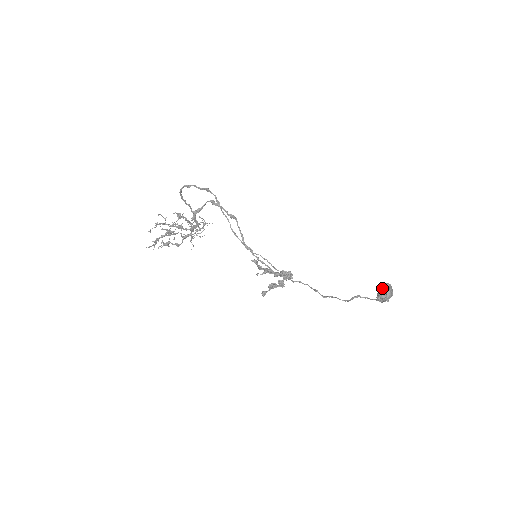
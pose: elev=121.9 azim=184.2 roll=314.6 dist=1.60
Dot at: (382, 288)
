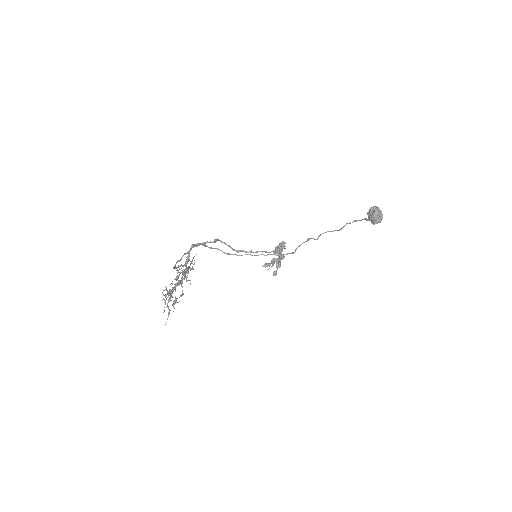
Dot at: (374, 215)
